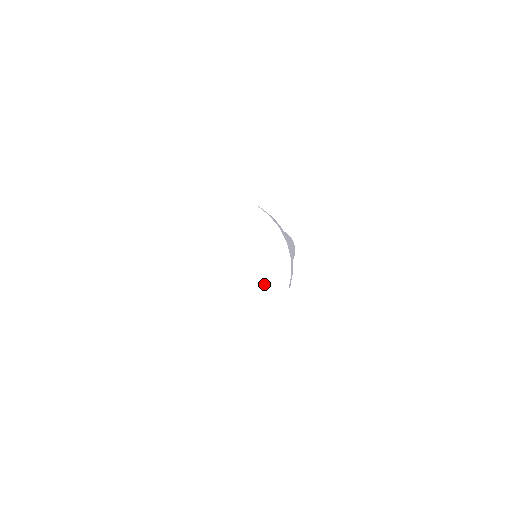
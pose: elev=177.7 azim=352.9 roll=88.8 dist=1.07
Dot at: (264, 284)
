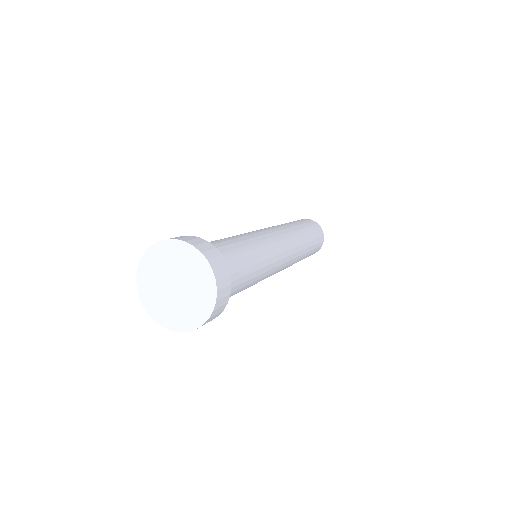
Dot at: (188, 315)
